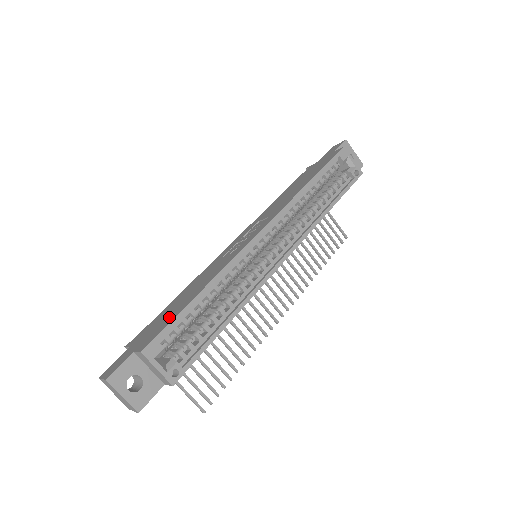
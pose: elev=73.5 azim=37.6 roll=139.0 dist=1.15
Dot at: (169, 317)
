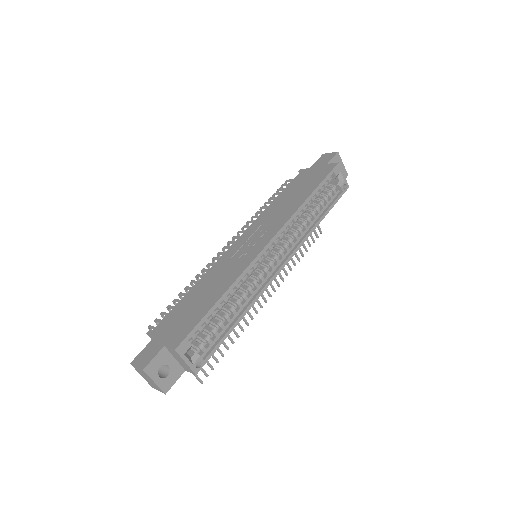
Dot at: (193, 316)
